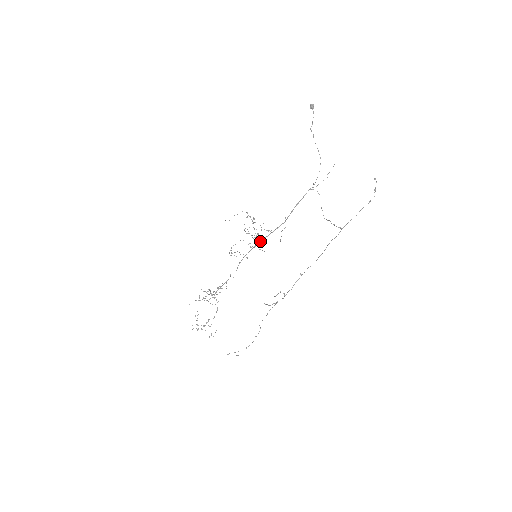
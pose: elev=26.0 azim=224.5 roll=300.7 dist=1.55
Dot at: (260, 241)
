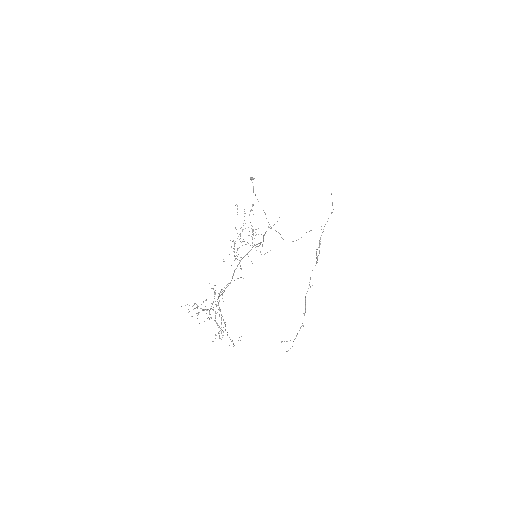
Dot at: (253, 246)
